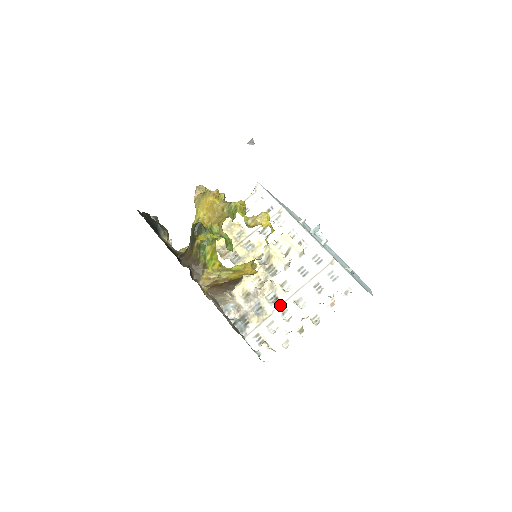
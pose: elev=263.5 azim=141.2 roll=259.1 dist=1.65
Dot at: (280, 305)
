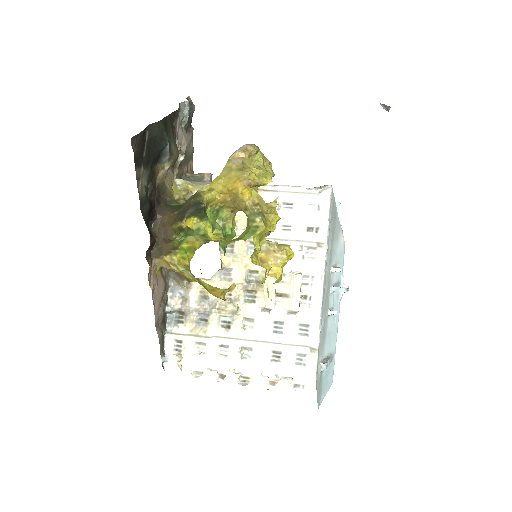
Dot at: (225, 337)
